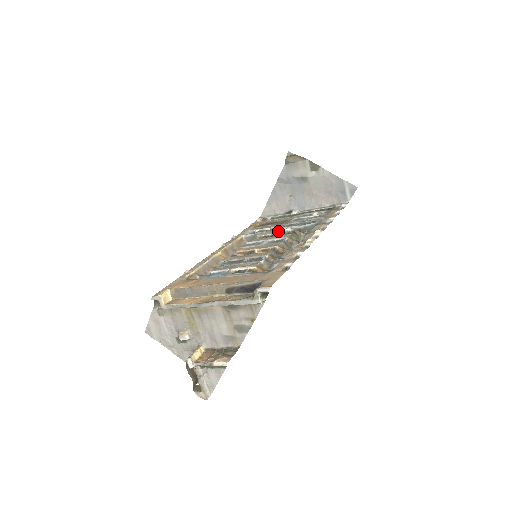
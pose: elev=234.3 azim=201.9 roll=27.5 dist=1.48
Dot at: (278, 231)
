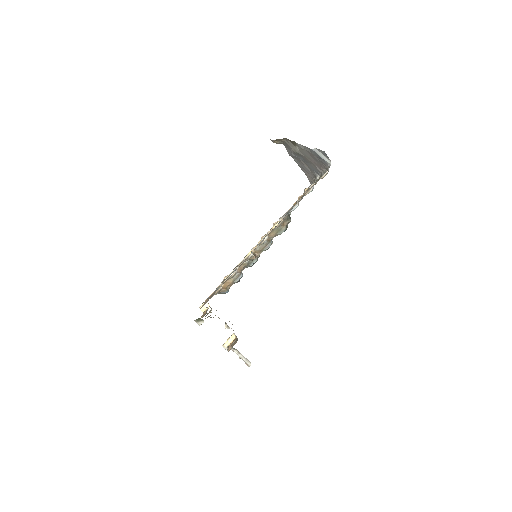
Dot at: occluded
